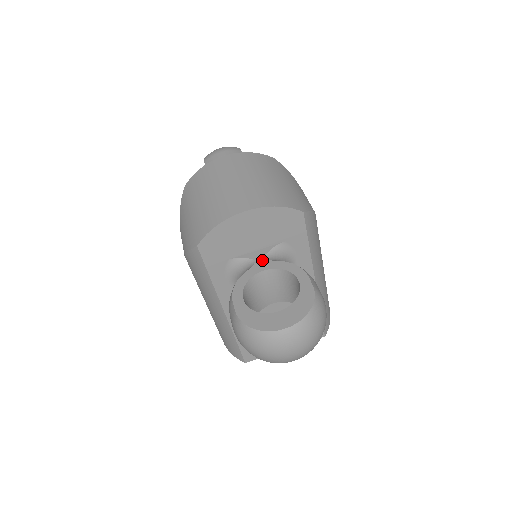
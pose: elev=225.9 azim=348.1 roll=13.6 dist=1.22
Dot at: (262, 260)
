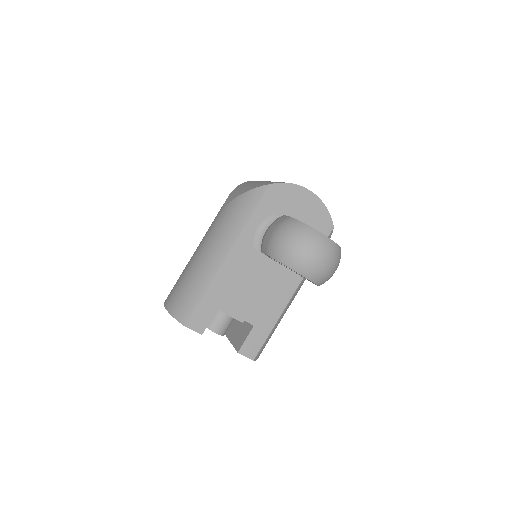
Dot at: occluded
